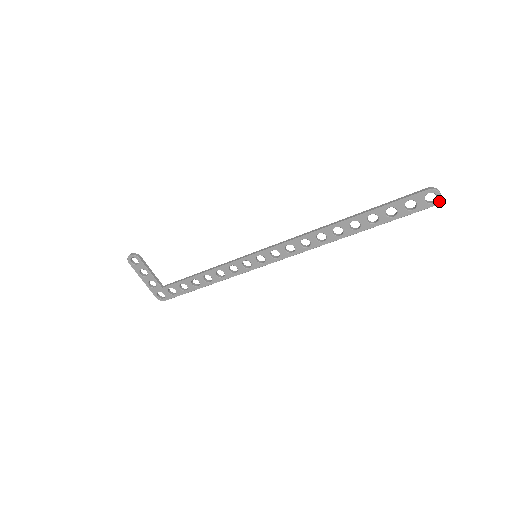
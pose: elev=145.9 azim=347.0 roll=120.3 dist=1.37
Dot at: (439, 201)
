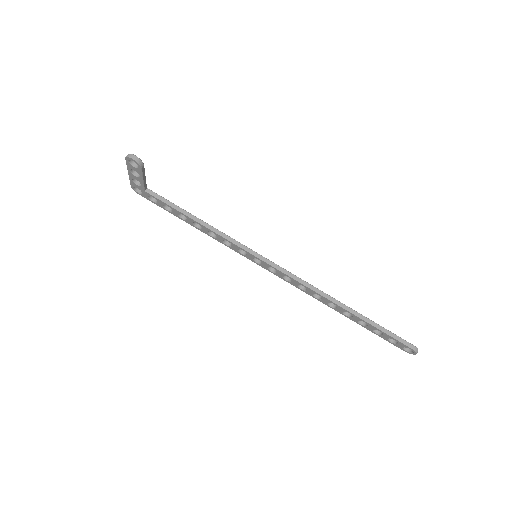
Dot at: occluded
